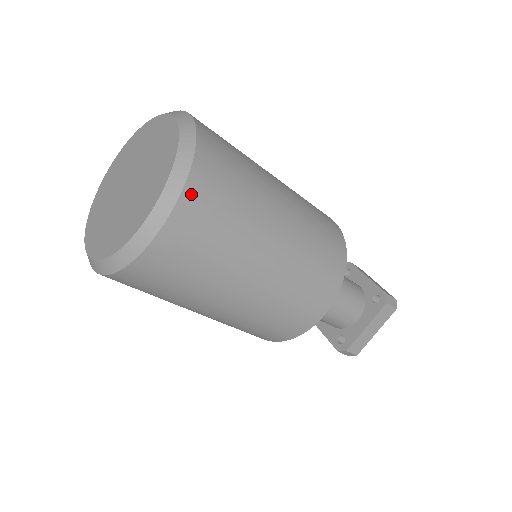
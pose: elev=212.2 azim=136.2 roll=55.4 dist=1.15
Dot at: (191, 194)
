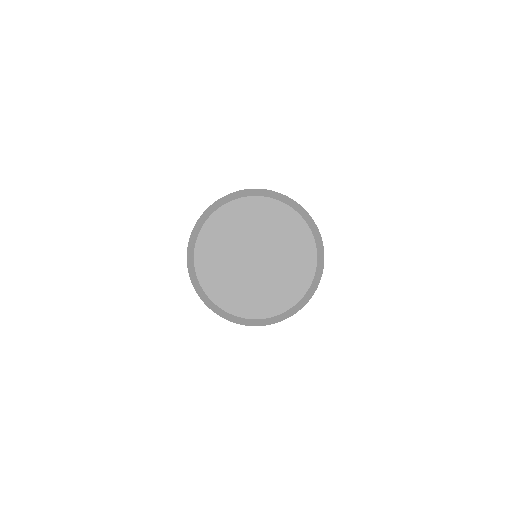
Dot at: occluded
